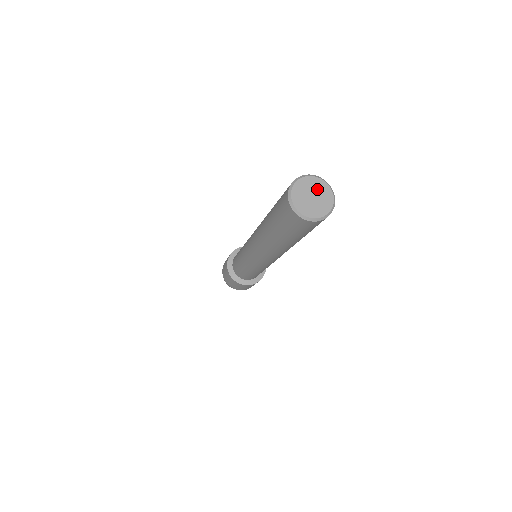
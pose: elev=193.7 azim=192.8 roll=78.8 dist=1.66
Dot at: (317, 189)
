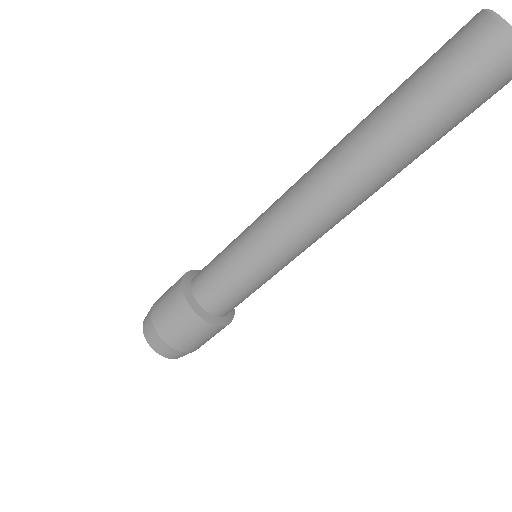
Dot at: occluded
